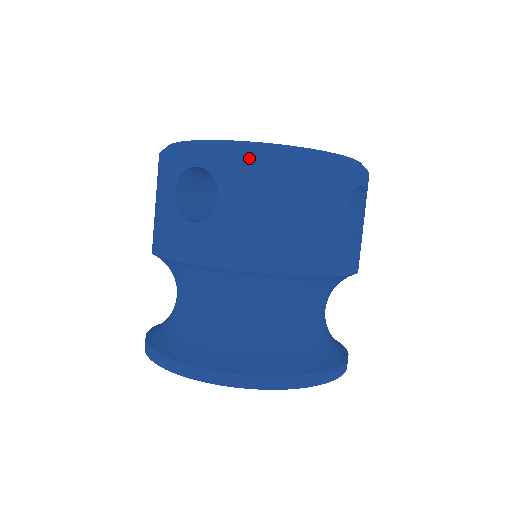
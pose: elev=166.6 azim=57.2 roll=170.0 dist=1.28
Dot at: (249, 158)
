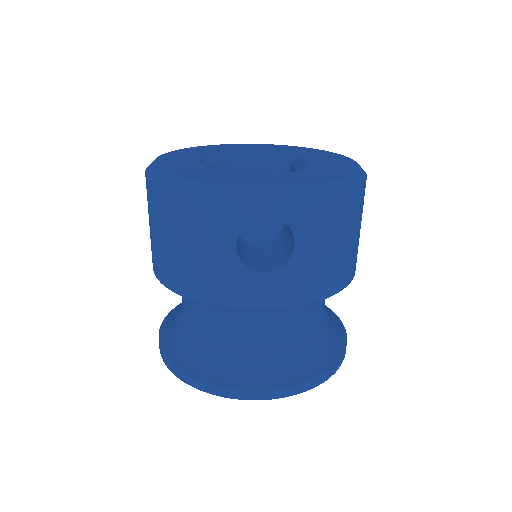
Dot at: (322, 203)
